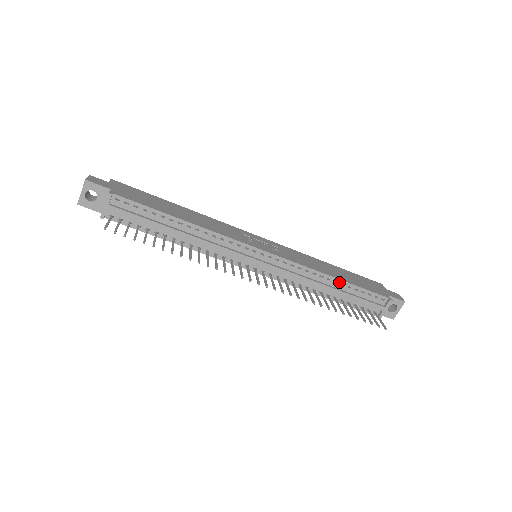
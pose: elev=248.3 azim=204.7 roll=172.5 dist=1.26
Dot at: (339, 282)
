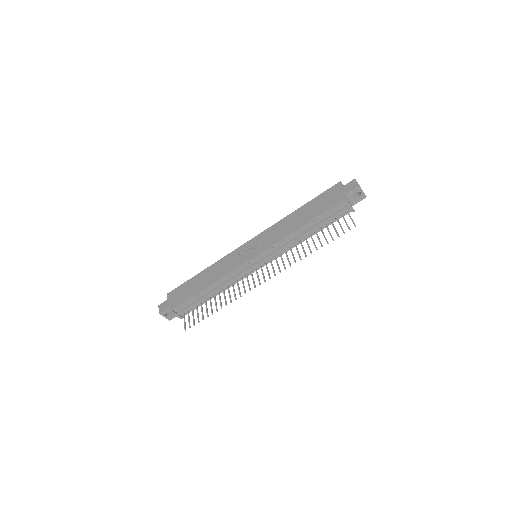
Dot at: (306, 226)
